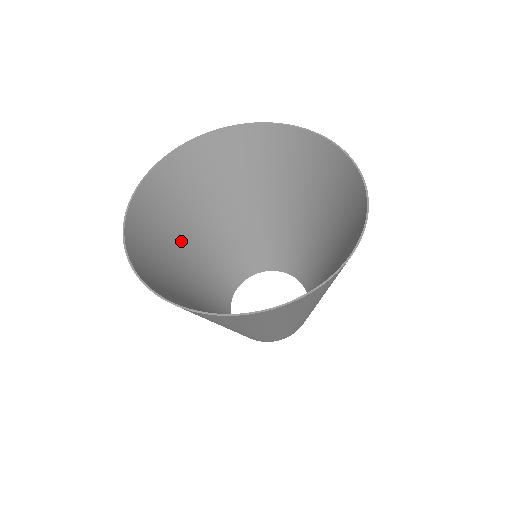
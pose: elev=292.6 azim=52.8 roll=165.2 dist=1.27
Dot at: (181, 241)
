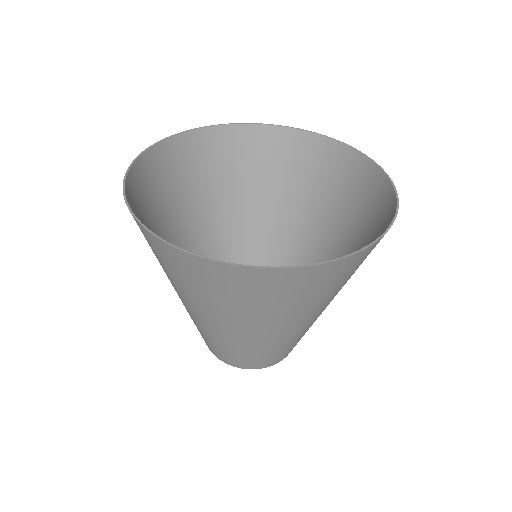
Dot at: (210, 206)
